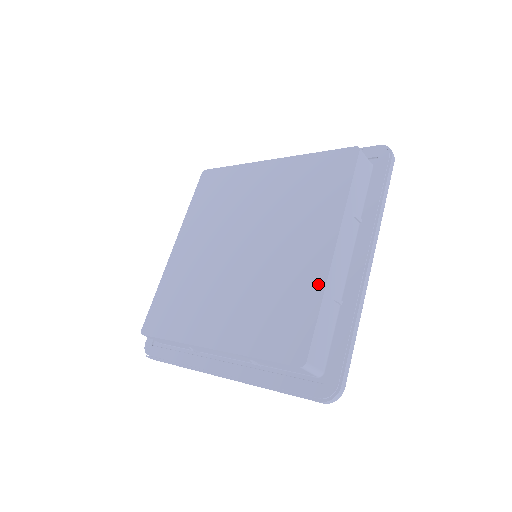
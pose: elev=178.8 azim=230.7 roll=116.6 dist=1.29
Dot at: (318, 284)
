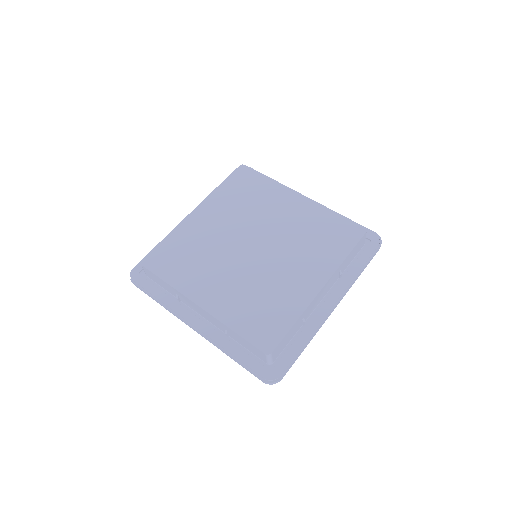
Dot at: (300, 306)
